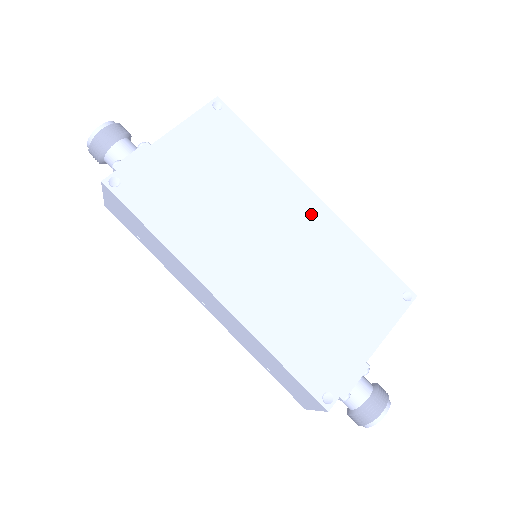
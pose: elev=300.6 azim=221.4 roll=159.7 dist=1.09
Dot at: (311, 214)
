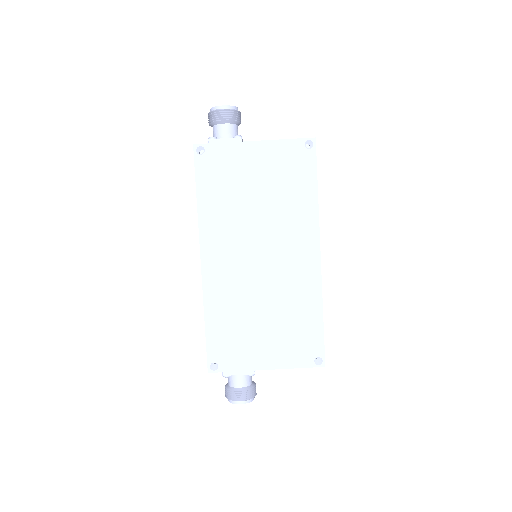
Dot at: (305, 263)
